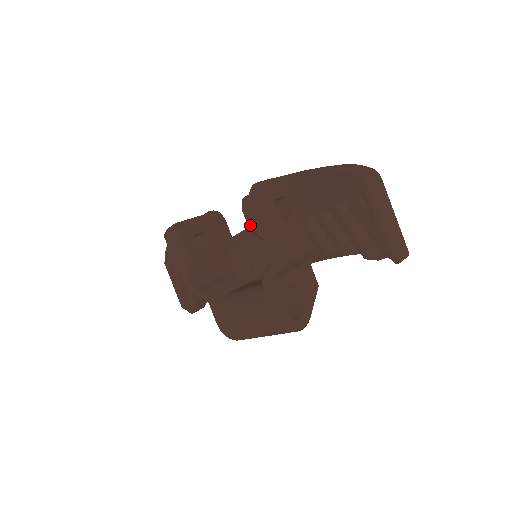
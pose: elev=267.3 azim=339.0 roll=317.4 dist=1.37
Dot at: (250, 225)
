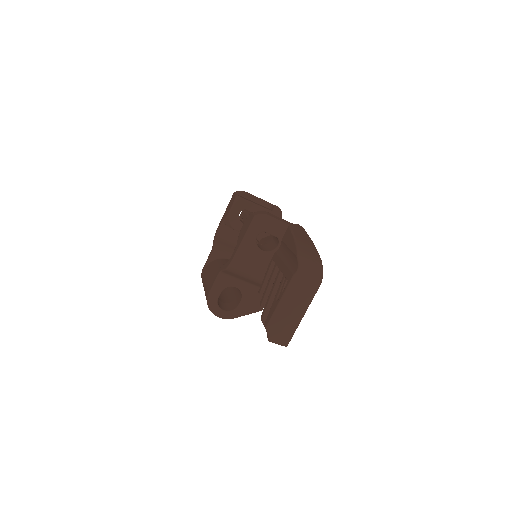
Dot at: (241, 231)
